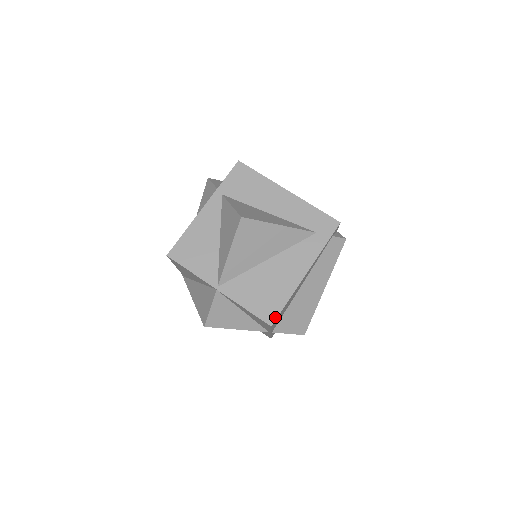
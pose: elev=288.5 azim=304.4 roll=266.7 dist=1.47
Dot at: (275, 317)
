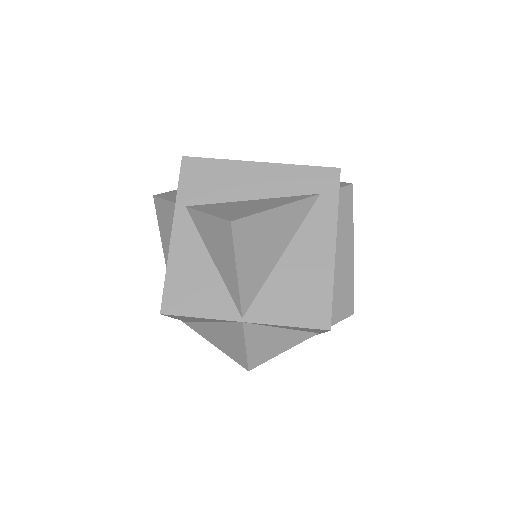
Dot at: (329, 317)
